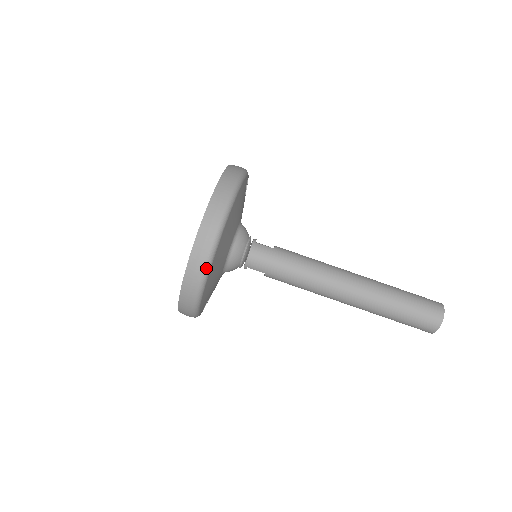
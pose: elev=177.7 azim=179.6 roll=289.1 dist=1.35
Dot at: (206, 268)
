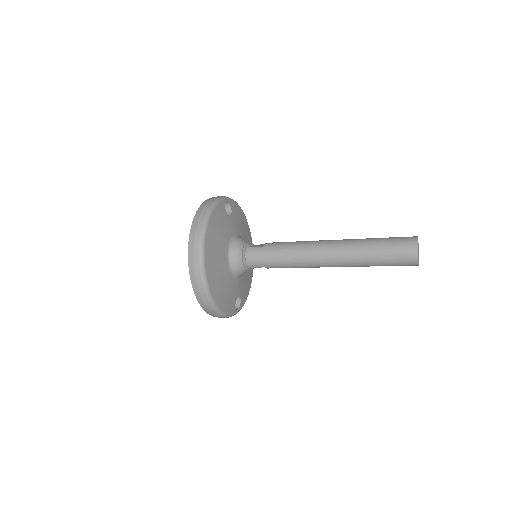
Dot at: (204, 286)
